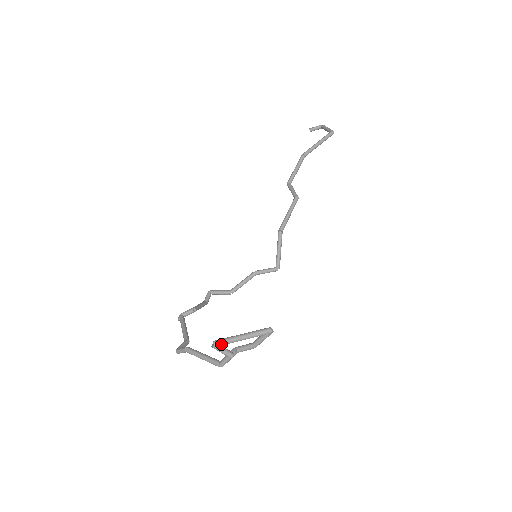
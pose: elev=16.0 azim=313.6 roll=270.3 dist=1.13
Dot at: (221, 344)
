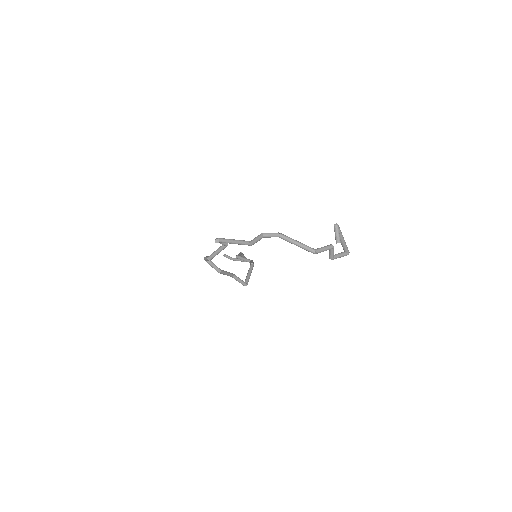
Dot at: occluded
